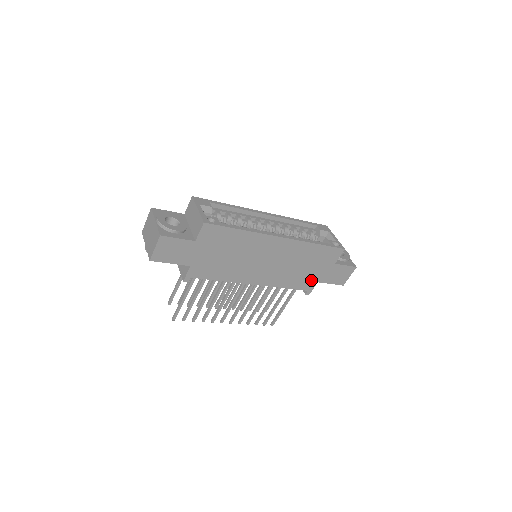
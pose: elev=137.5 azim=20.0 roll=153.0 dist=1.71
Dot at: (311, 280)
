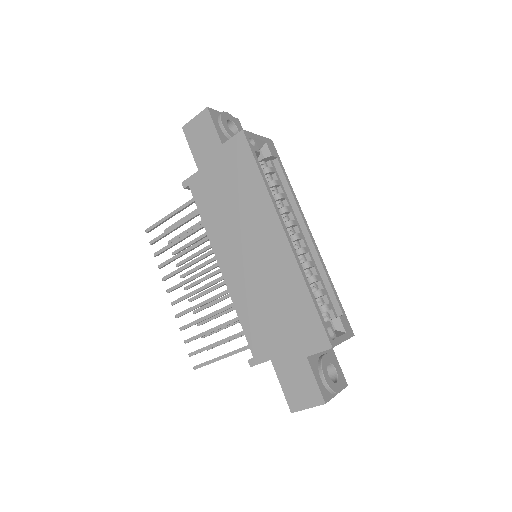
Dot at: (268, 345)
